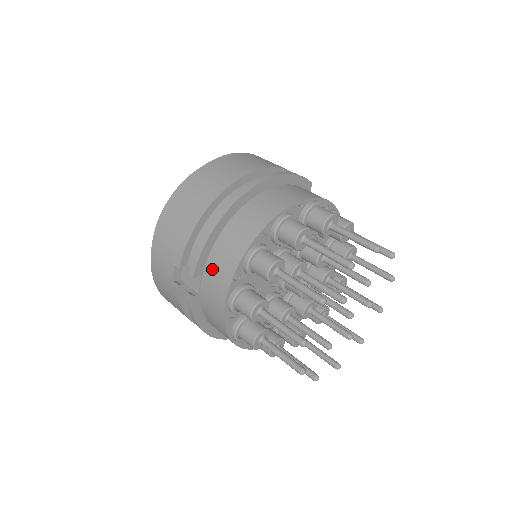
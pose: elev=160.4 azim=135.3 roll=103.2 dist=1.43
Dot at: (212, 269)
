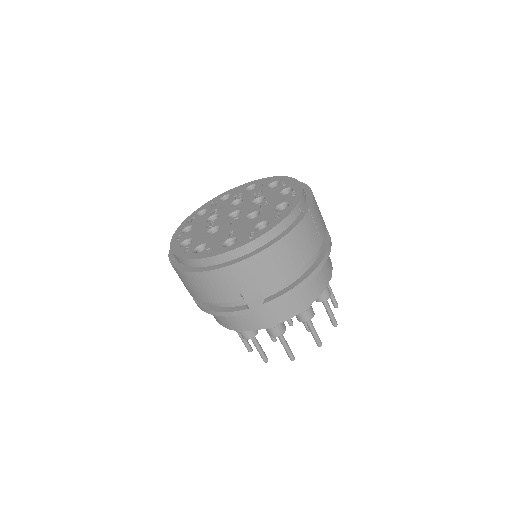
Dot at: (279, 305)
